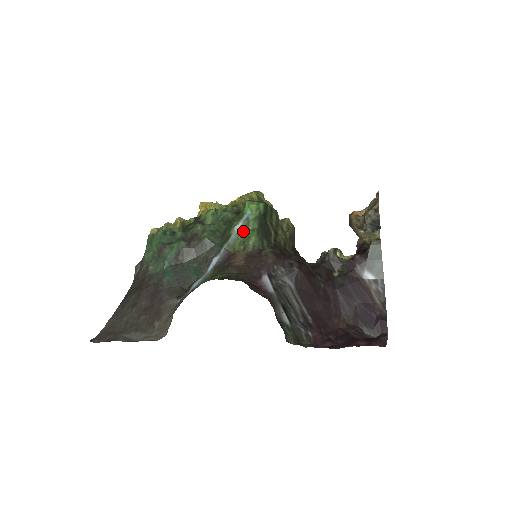
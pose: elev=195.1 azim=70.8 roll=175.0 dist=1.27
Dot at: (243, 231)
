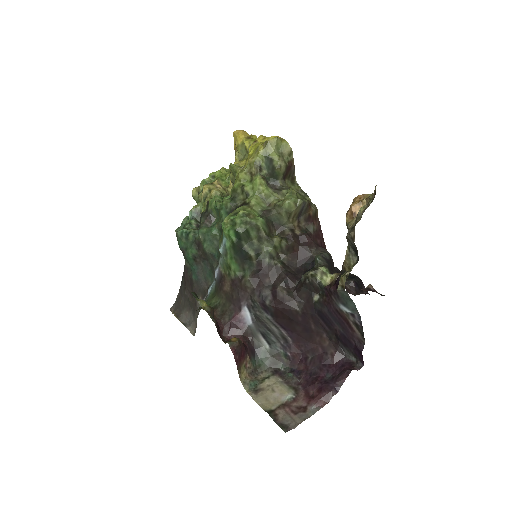
Dot at: (225, 257)
